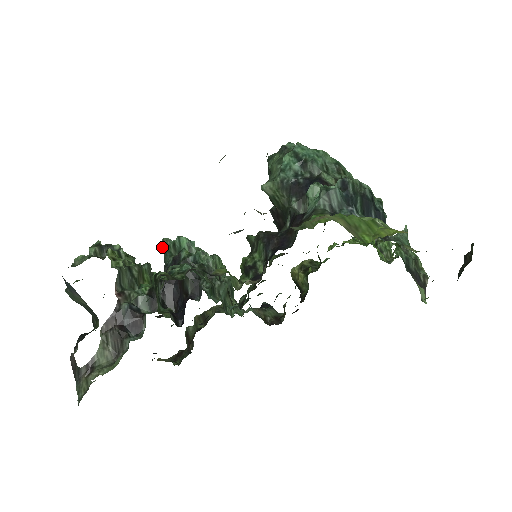
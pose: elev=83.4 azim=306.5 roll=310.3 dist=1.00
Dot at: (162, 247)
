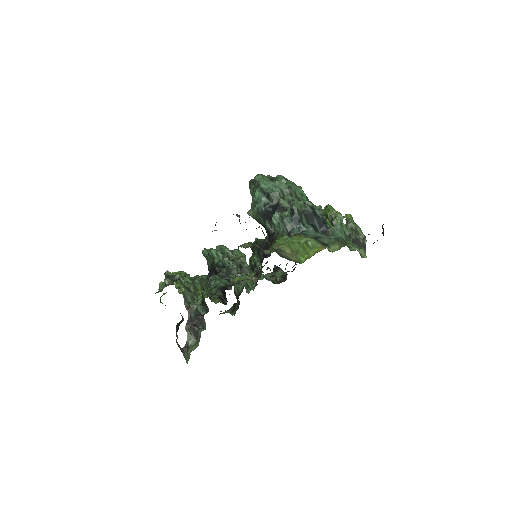
Dot at: occluded
